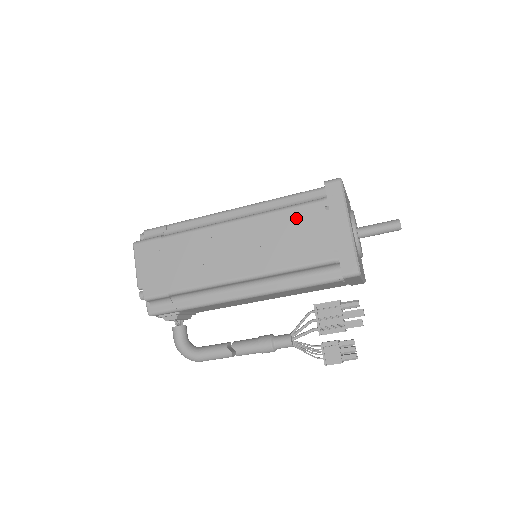
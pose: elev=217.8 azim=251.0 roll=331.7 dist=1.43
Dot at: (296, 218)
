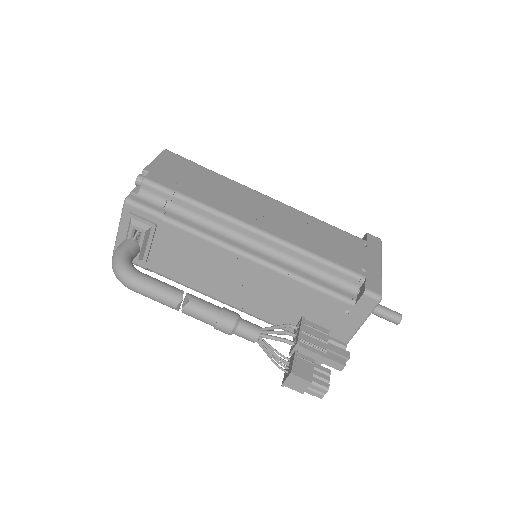
Dot at: (335, 233)
